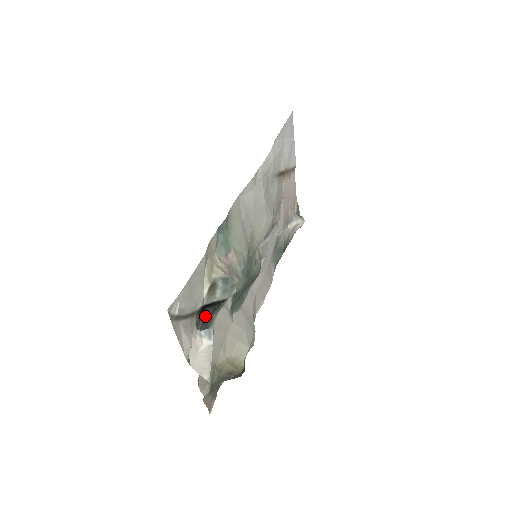
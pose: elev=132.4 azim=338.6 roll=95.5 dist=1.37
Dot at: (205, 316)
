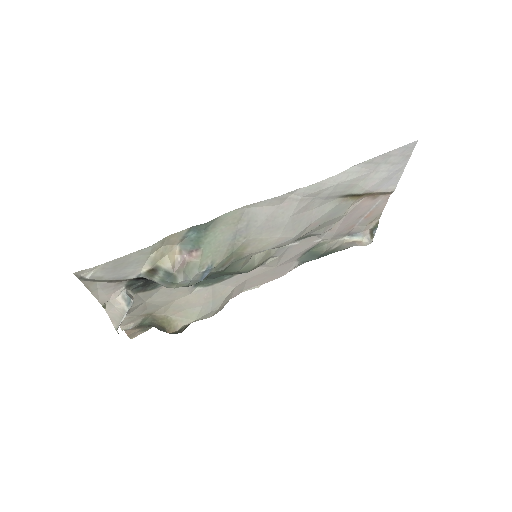
Dot at: (144, 283)
